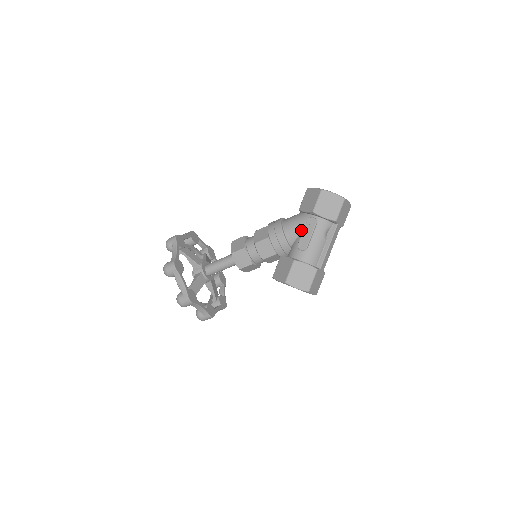
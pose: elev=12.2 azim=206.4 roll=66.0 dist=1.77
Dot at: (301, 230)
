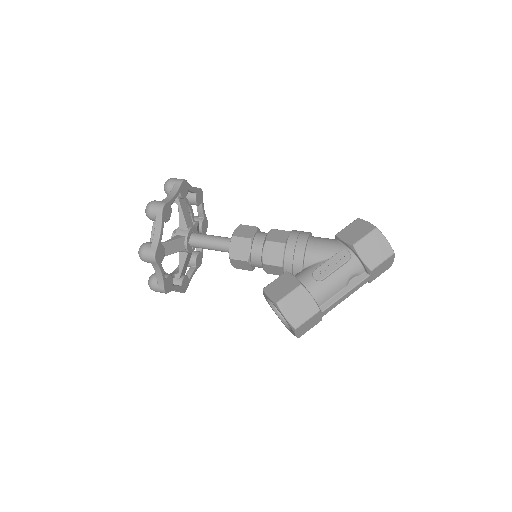
Dot at: (327, 257)
